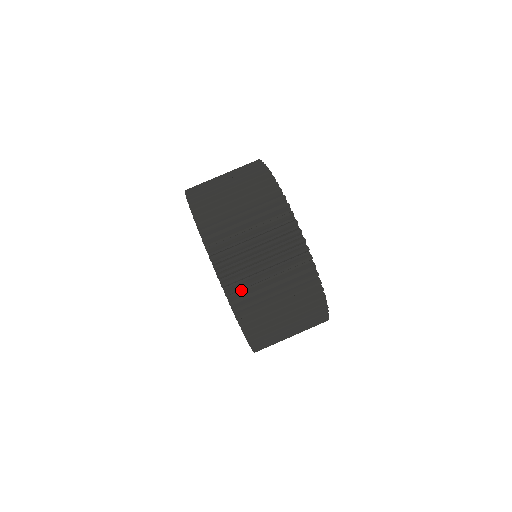
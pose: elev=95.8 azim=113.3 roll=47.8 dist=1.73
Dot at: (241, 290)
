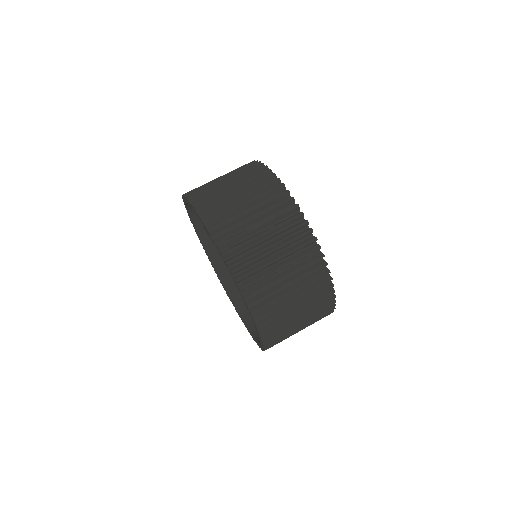
Dot at: occluded
